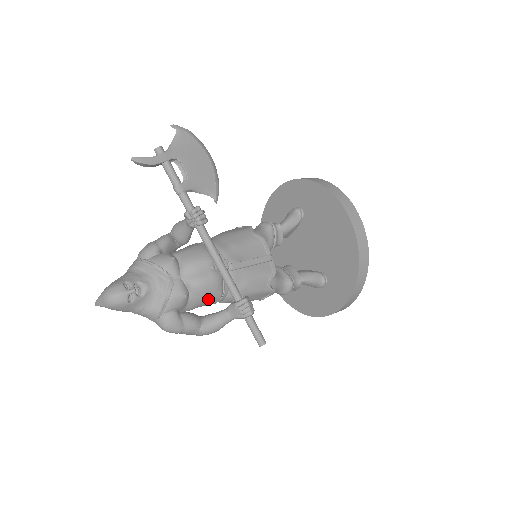
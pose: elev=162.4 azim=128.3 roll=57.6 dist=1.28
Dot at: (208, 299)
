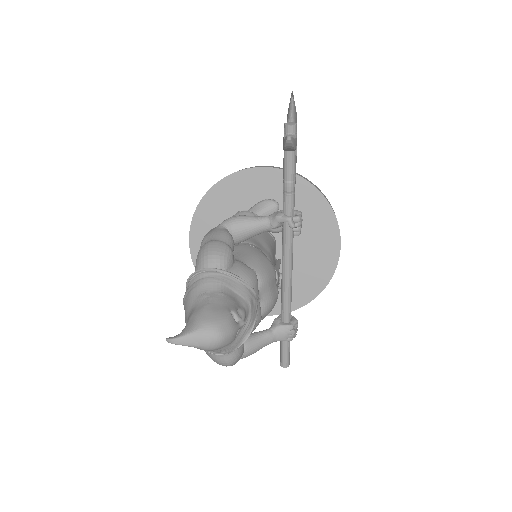
Dot at: occluded
